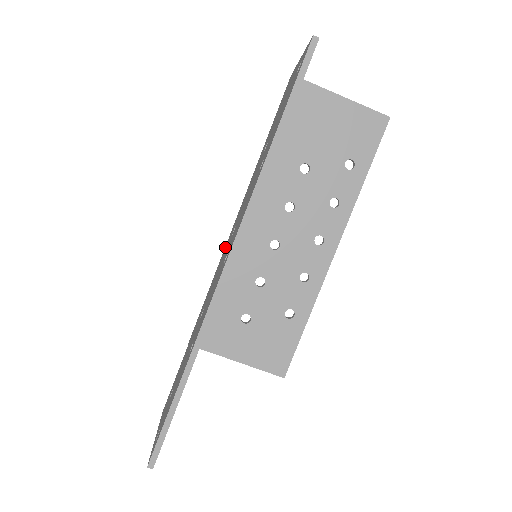
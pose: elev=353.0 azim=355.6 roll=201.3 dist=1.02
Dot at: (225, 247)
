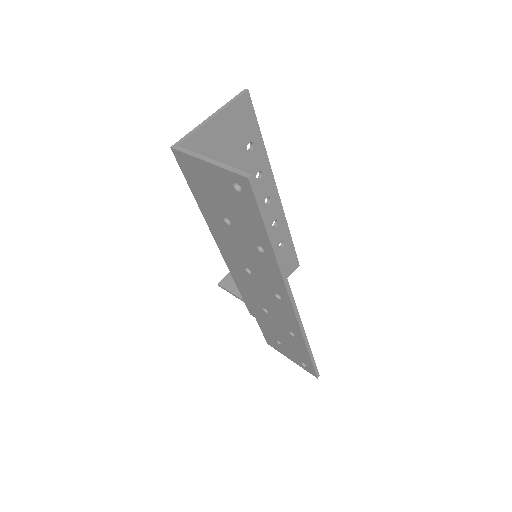
Dot at: (232, 269)
